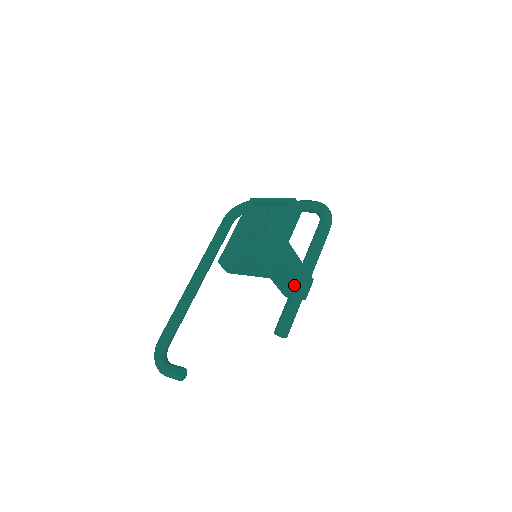
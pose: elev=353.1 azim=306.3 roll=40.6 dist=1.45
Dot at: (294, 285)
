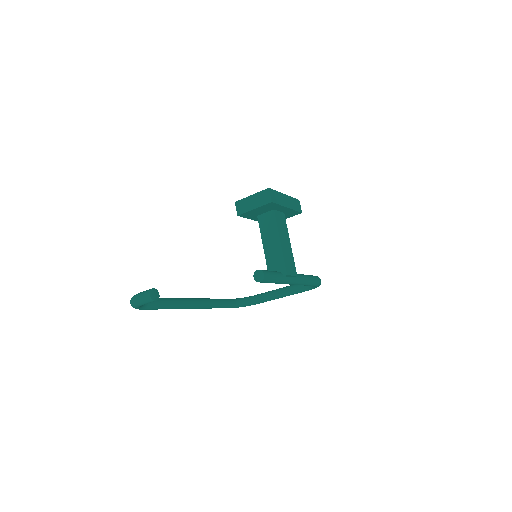
Dot at: (282, 252)
